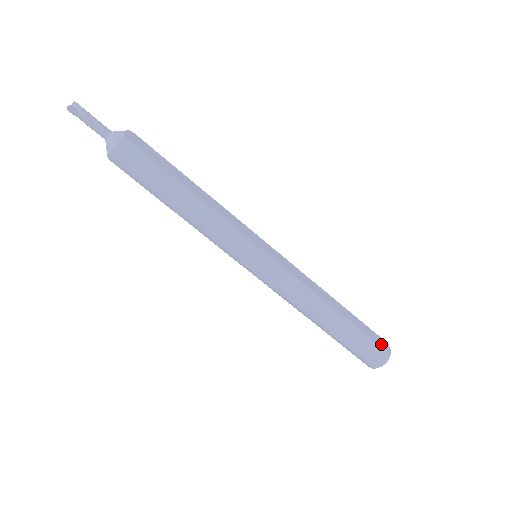
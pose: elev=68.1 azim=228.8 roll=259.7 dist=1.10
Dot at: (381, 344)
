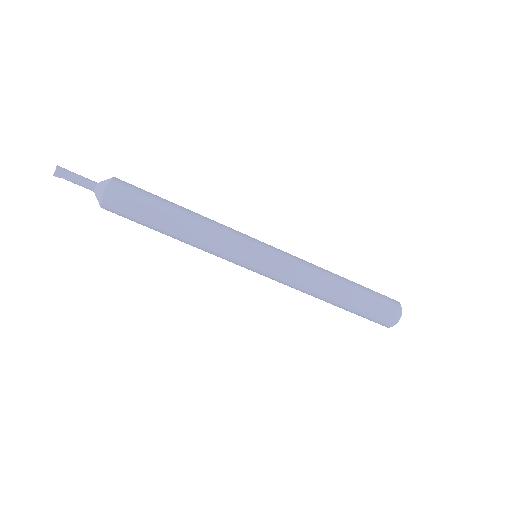
Dot at: (389, 314)
